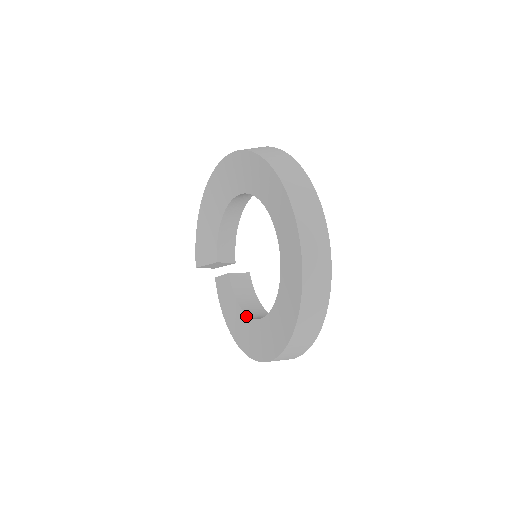
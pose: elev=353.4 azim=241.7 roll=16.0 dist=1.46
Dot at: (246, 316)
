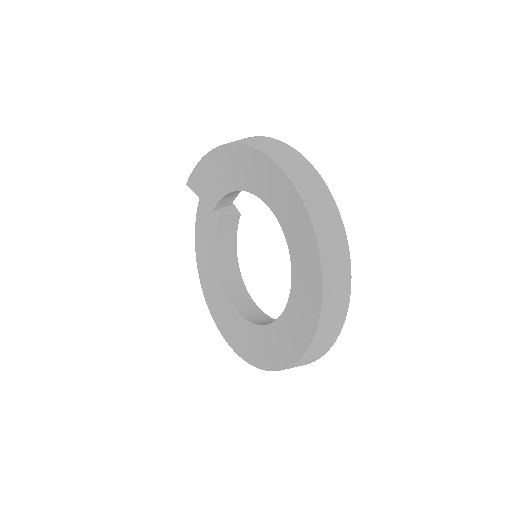
Dot at: (218, 275)
